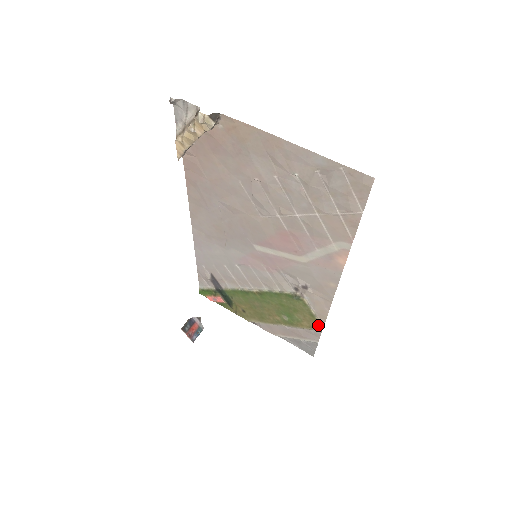
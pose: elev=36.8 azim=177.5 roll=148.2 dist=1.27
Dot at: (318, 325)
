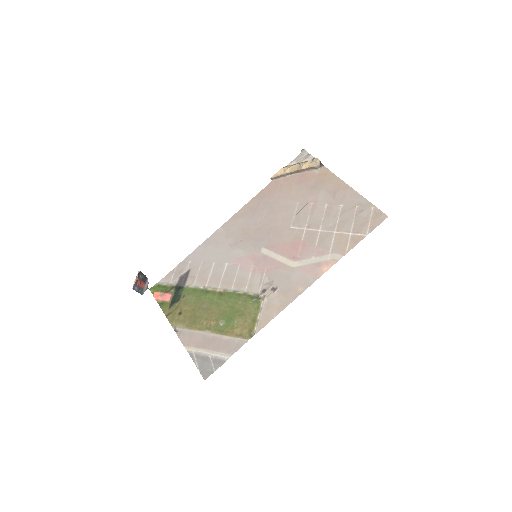
Dot at: (250, 333)
